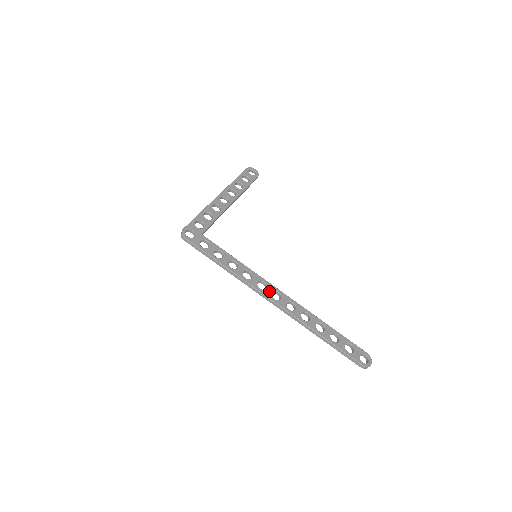
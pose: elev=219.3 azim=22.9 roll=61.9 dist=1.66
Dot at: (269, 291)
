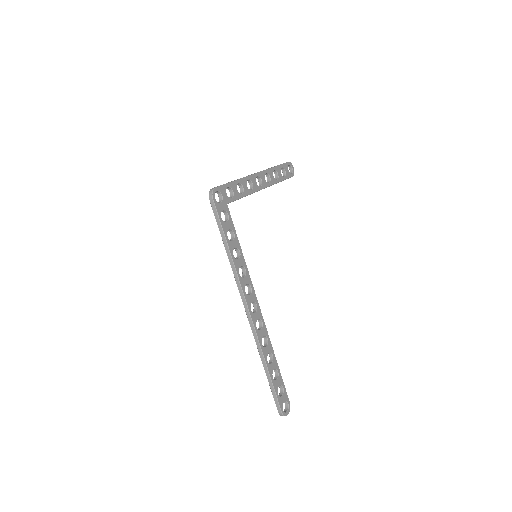
Dot at: (251, 299)
